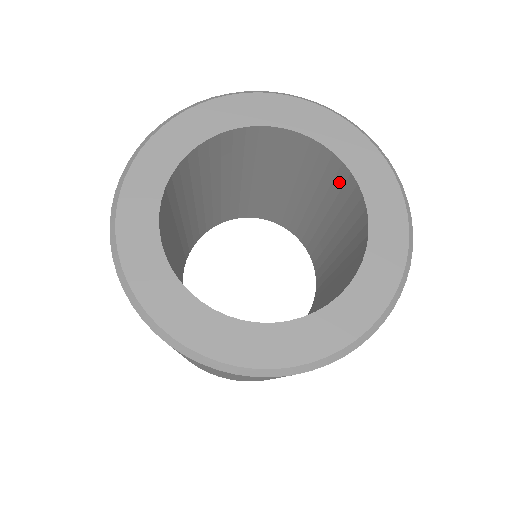
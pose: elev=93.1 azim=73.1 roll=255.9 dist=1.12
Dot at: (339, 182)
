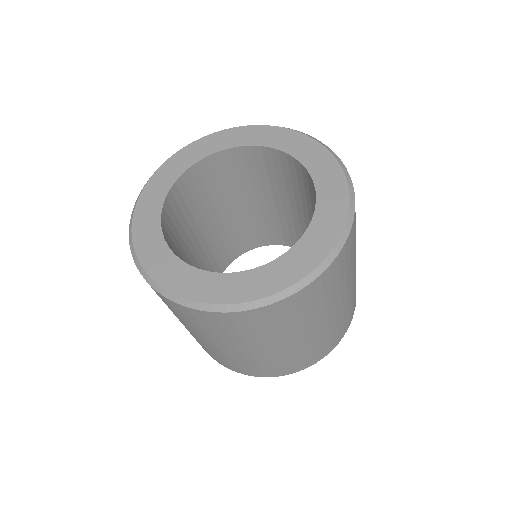
Dot at: (278, 165)
